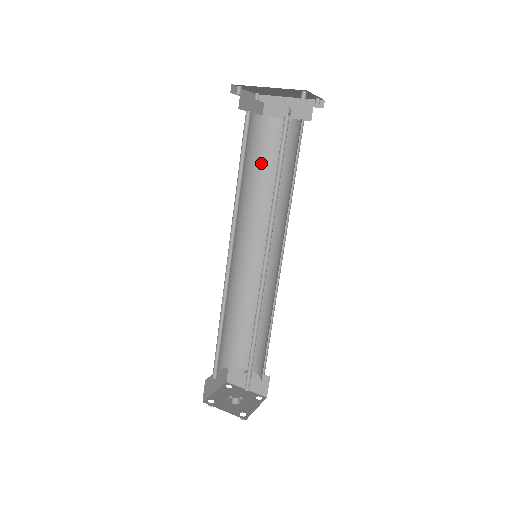
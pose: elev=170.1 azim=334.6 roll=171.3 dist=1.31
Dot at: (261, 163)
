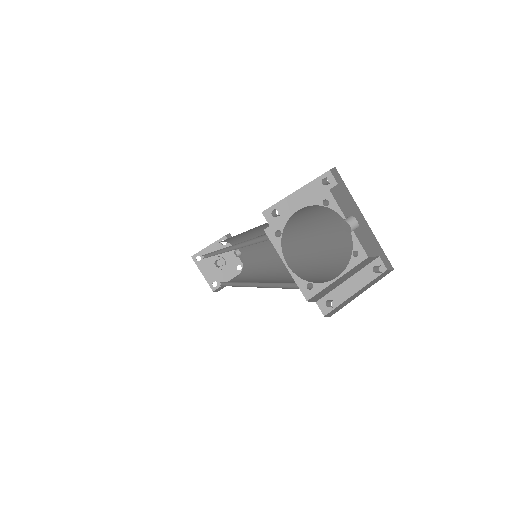
Dot at: (299, 217)
